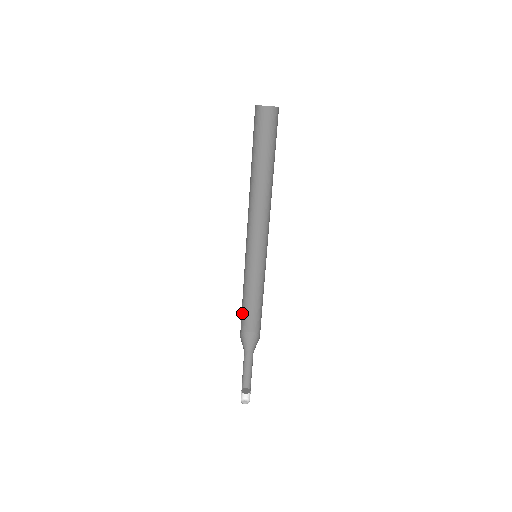
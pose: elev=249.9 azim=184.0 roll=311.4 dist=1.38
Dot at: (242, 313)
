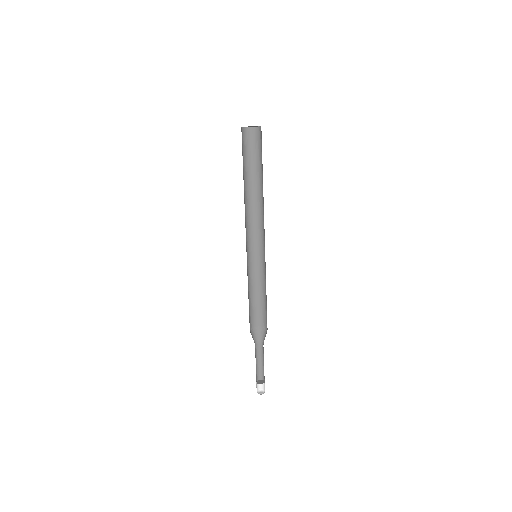
Dot at: (249, 310)
